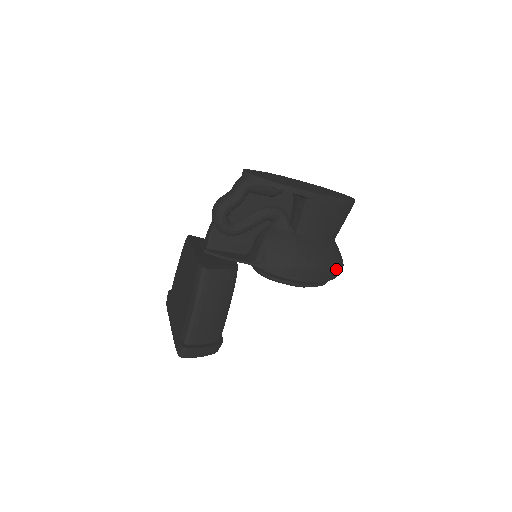
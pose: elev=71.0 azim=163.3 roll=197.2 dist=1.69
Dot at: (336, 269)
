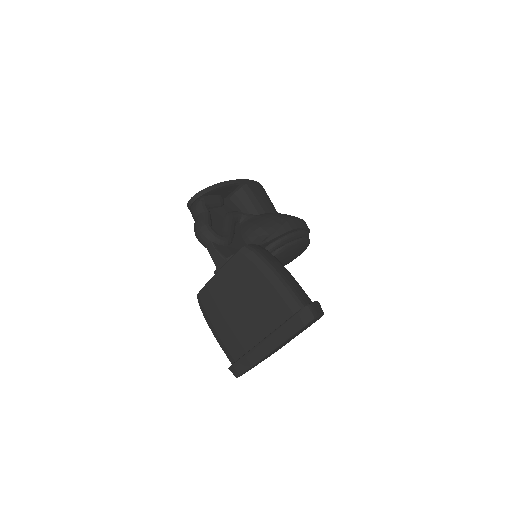
Dot at: occluded
